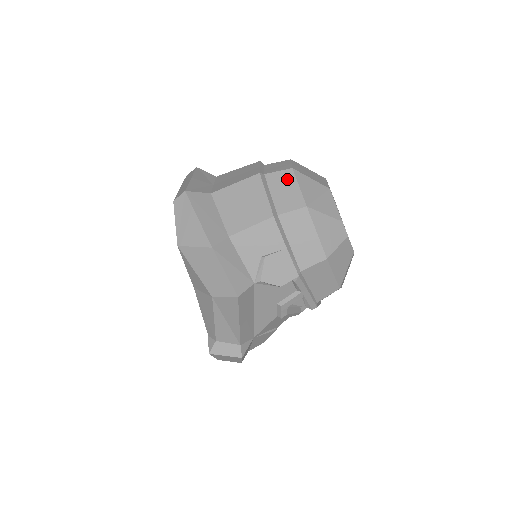
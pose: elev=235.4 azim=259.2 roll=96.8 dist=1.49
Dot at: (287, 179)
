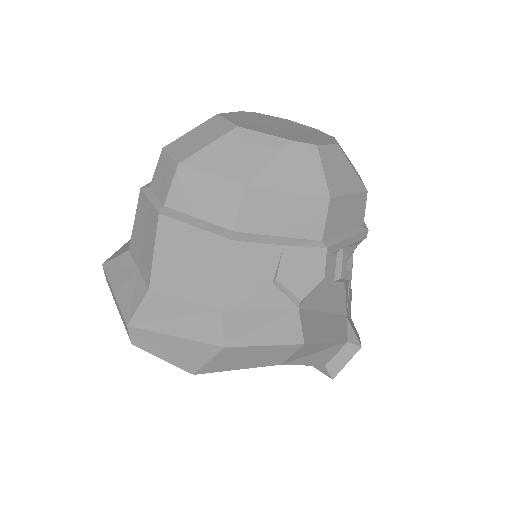
Dot at: (190, 182)
